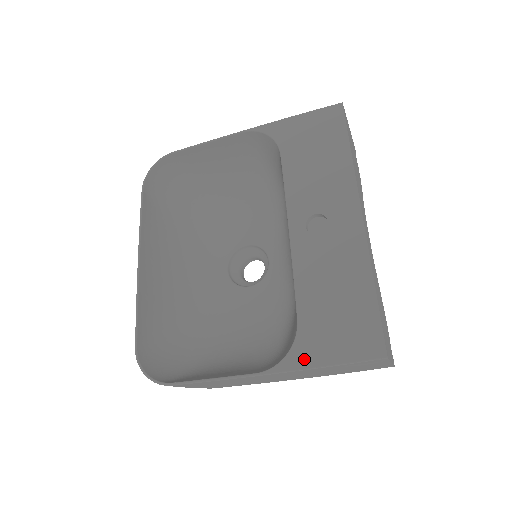
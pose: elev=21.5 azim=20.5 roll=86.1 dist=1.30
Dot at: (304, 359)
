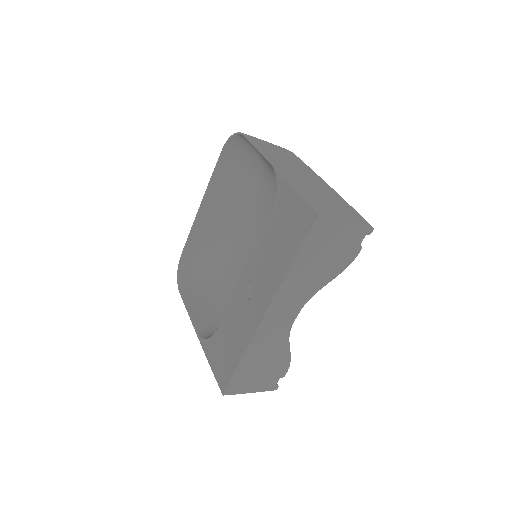
Dot at: (207, 350)
